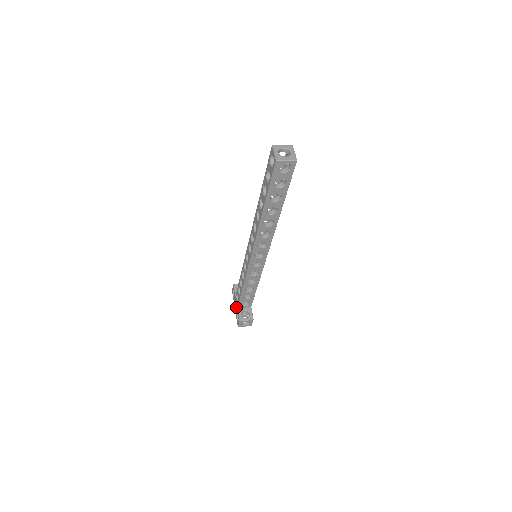
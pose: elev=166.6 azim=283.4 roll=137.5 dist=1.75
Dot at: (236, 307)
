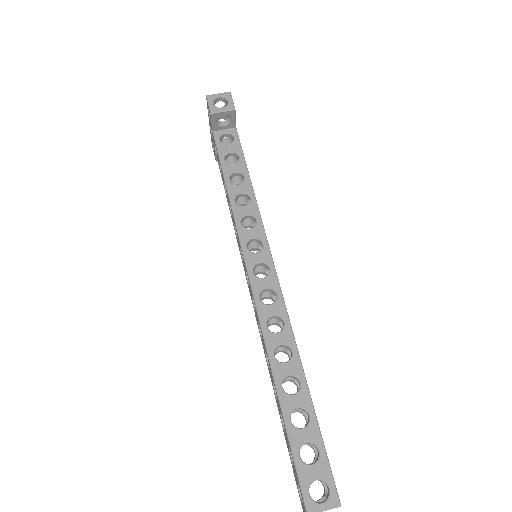
Dot at: (212, 138)
